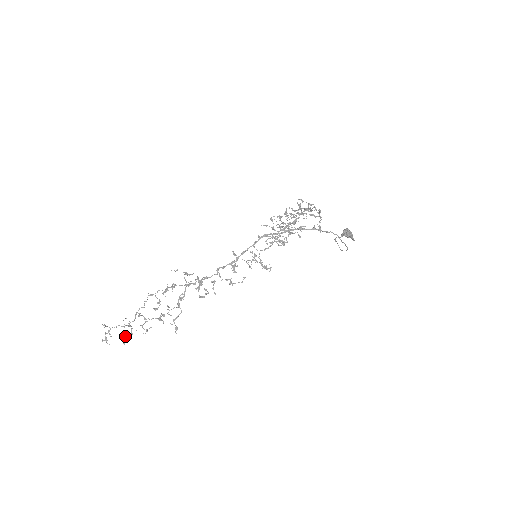
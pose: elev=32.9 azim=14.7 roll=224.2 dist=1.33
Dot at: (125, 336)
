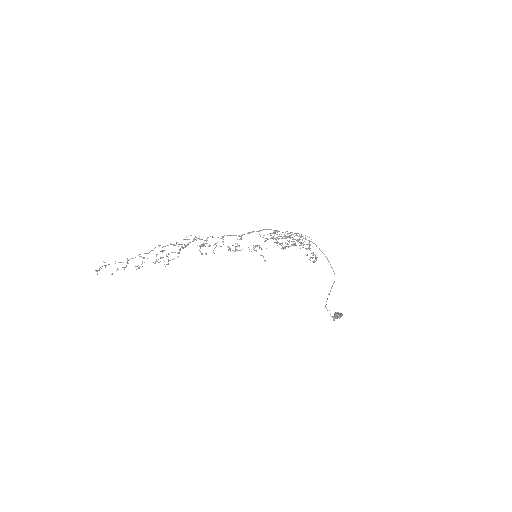
Dot at: (118, 269)
